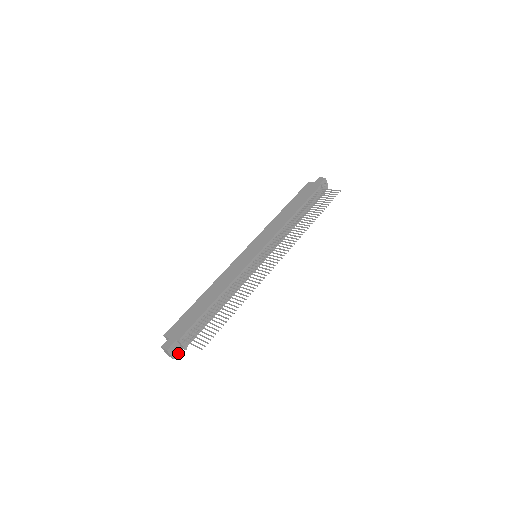
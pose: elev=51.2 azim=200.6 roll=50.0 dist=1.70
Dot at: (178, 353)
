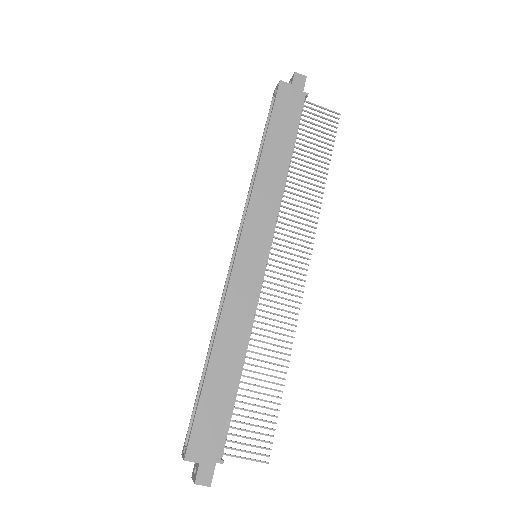
Dot at: occluded
